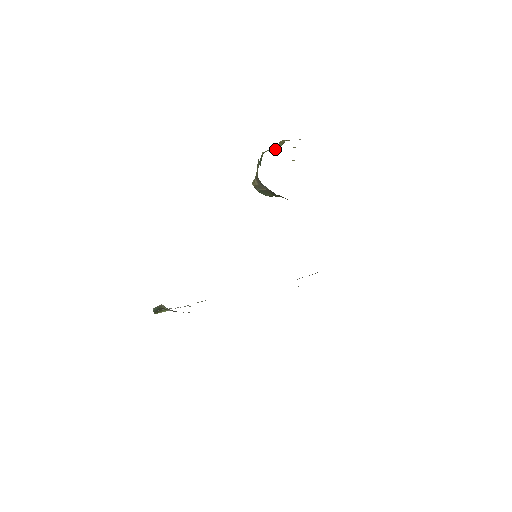
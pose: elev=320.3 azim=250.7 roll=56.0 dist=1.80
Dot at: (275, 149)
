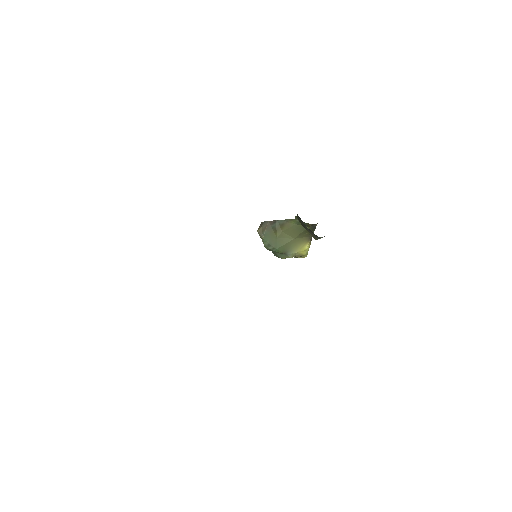
Dot at: occluded
